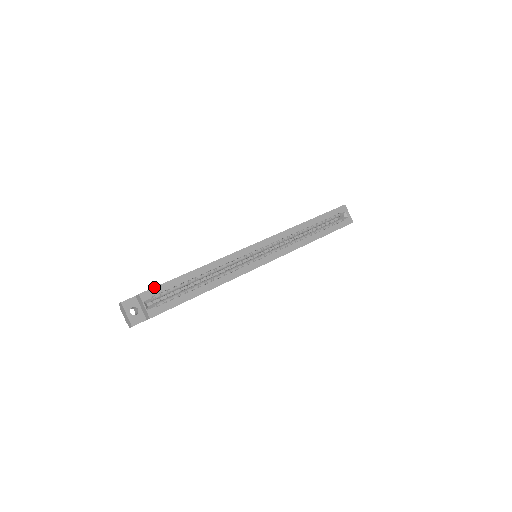
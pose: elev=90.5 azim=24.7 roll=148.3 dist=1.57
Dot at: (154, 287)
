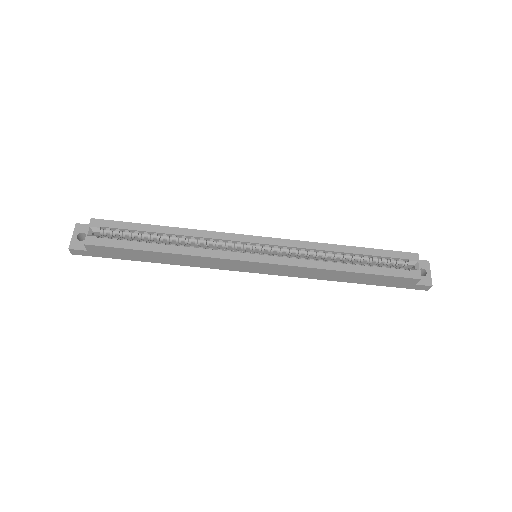
Dot at: (110, 220)
